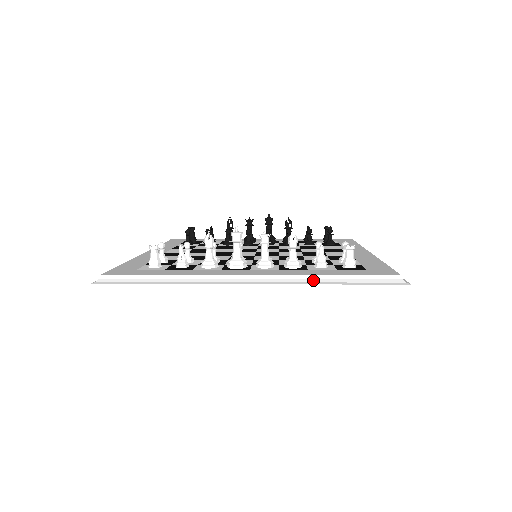
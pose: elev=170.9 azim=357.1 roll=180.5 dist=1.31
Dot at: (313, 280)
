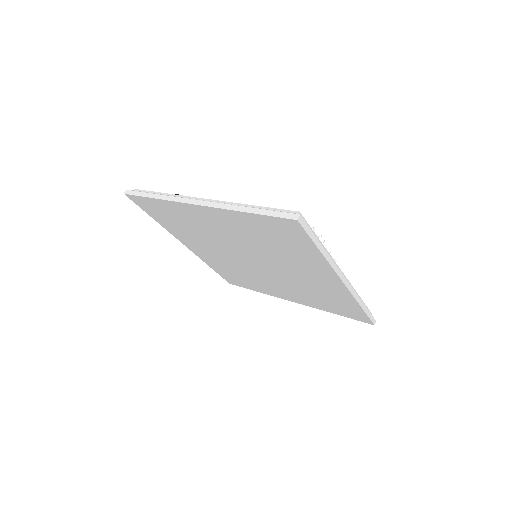
Dot at: occluded
